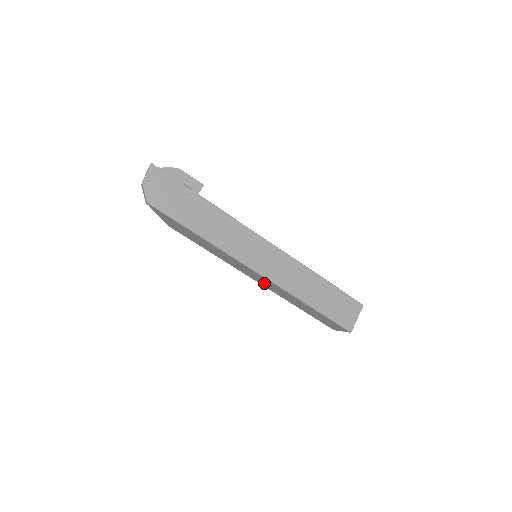
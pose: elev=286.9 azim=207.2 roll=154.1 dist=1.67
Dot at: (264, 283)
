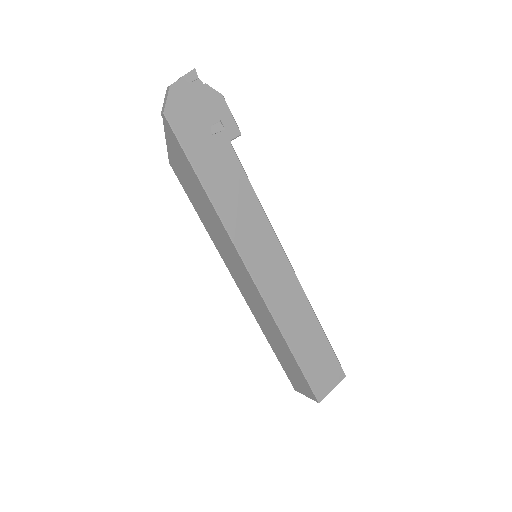
Dot at: (248, 294)
